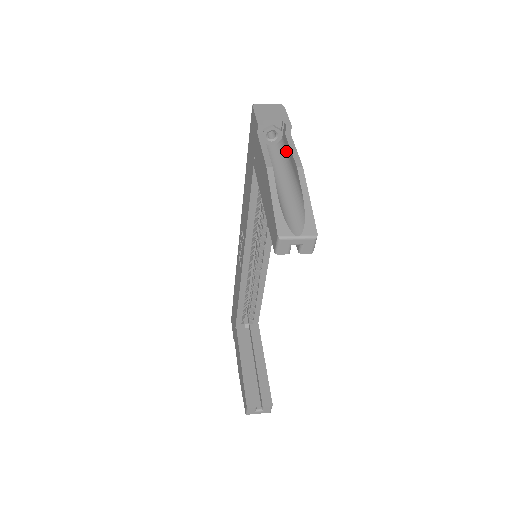
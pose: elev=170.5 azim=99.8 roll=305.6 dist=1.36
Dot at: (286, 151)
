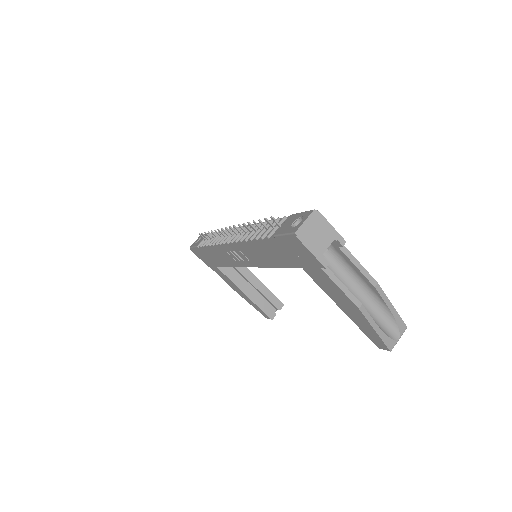
Dot at: (343, 260)
